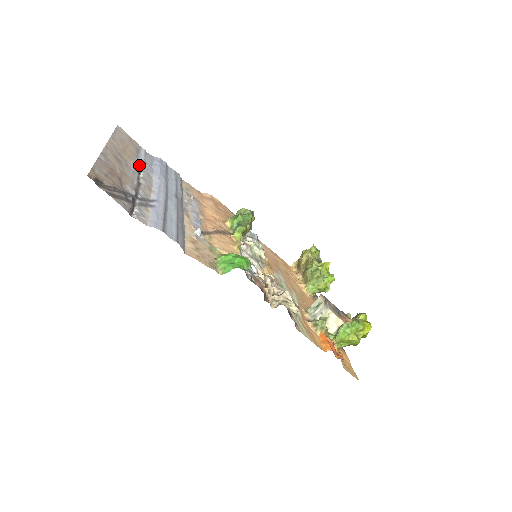
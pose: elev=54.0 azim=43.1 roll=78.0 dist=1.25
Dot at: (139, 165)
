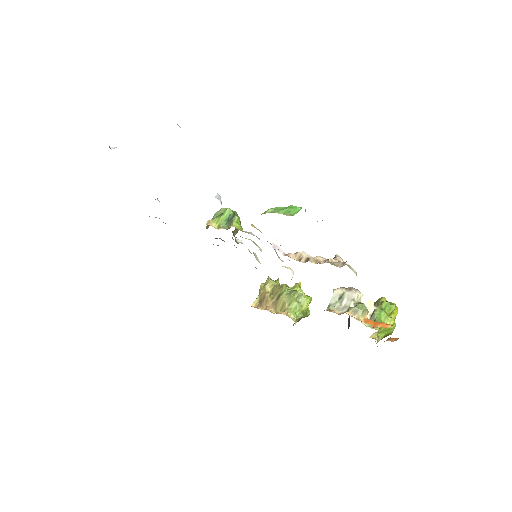
Dot at: occluded
